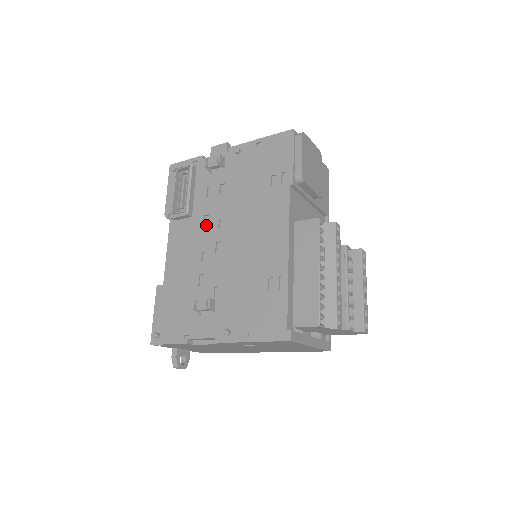
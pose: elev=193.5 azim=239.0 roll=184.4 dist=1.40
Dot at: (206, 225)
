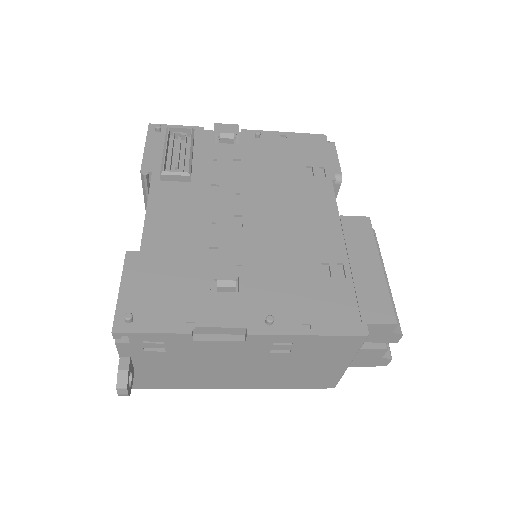
Dot at: (214, 195)
